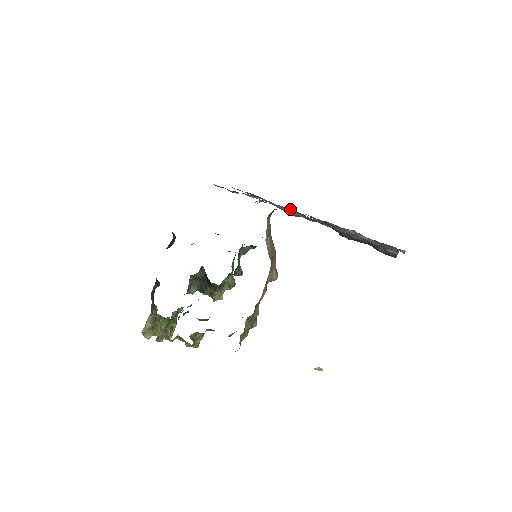
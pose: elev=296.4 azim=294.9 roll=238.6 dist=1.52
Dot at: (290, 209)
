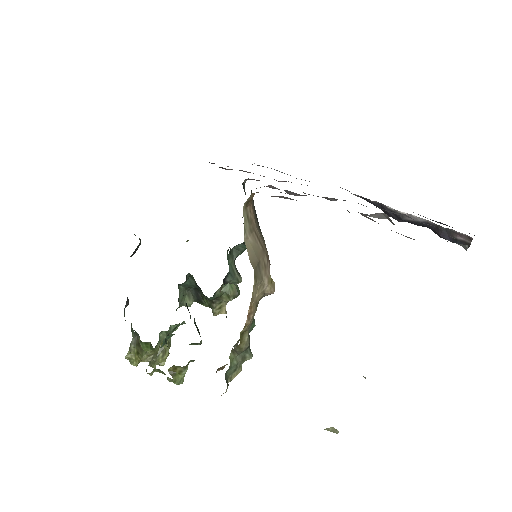
Dot at: occluded
